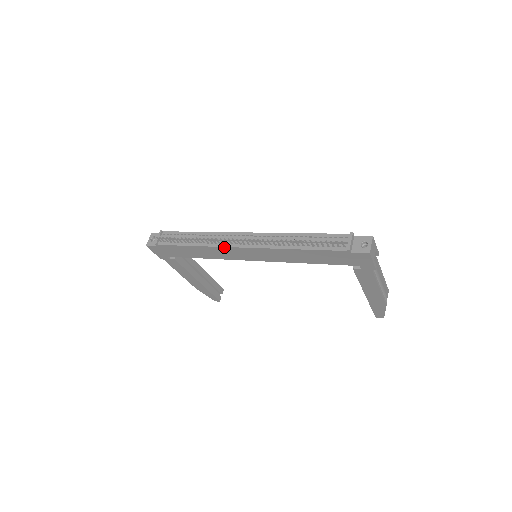
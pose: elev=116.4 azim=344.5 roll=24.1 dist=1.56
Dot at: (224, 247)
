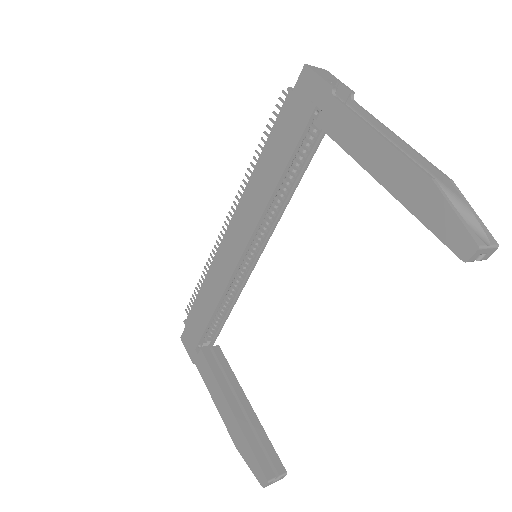
Dot at: (218, 249)
